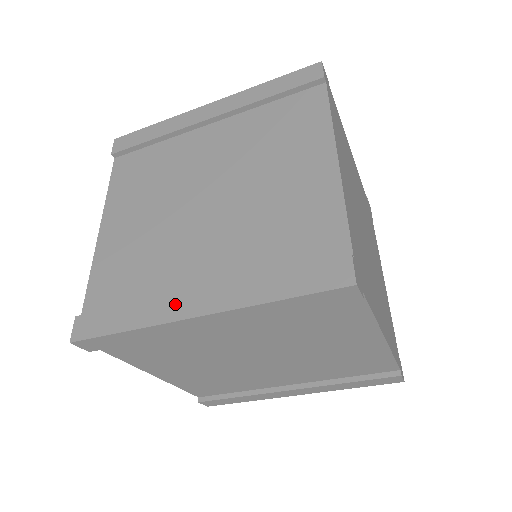
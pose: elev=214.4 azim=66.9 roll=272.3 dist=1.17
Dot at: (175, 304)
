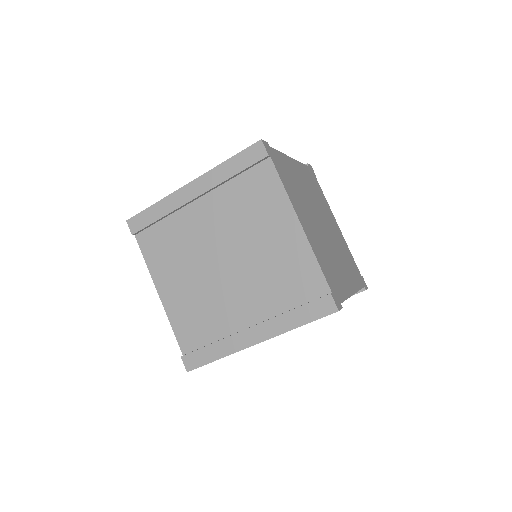
Dot at: occluded
